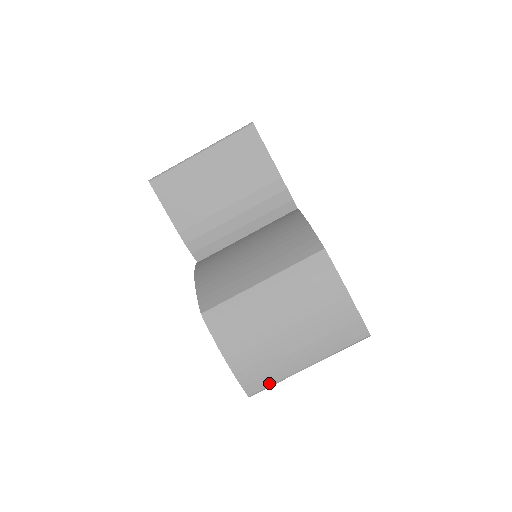
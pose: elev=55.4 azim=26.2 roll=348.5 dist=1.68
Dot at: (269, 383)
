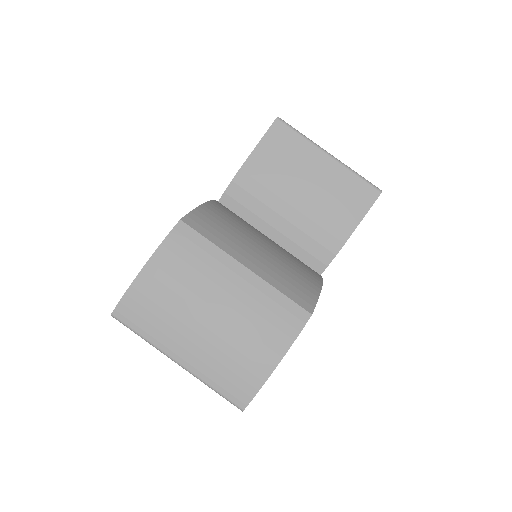
Dot at: (138, 329)
